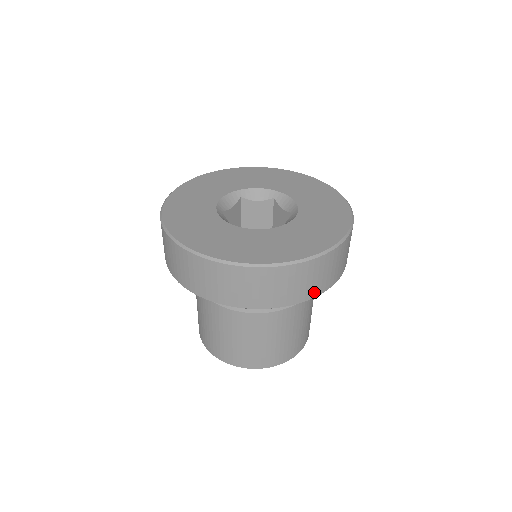
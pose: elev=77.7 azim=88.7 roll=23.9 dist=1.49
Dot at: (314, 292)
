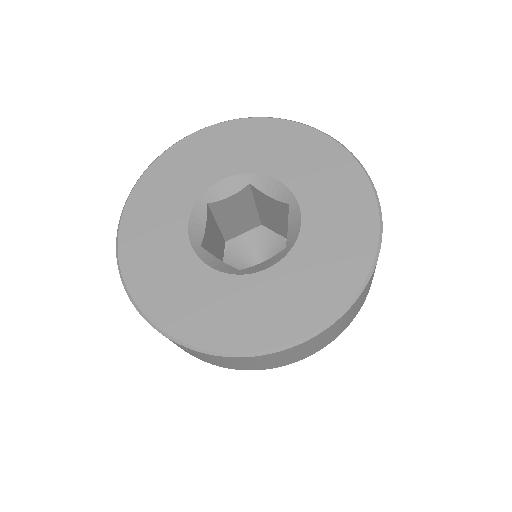
Dot at: (363, 301)
